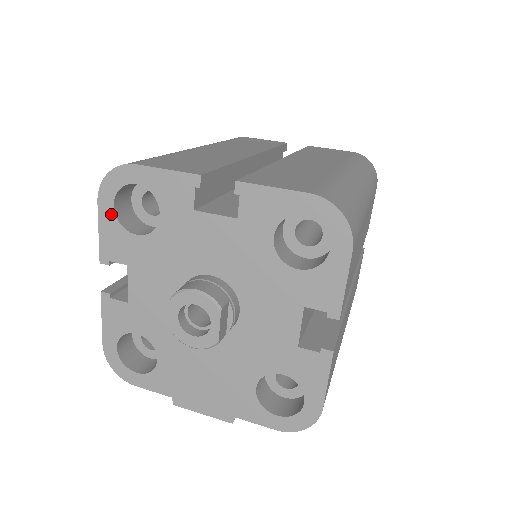
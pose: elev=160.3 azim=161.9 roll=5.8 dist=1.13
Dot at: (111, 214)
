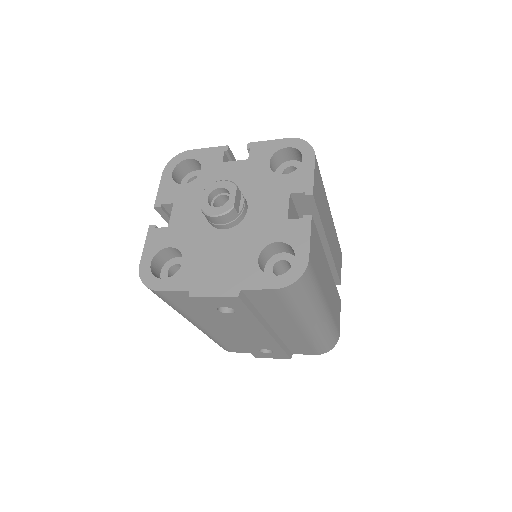
Dot at: (169, 178)
